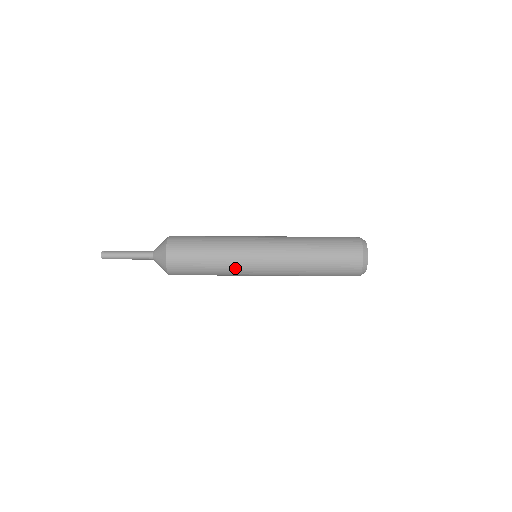
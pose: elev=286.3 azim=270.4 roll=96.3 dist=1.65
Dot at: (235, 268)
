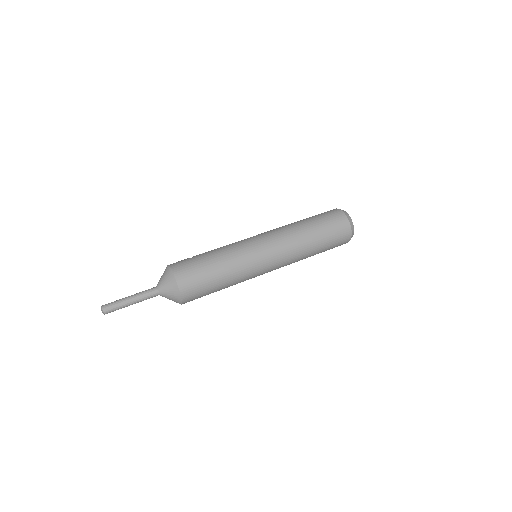
Dot at: (246, 276)
